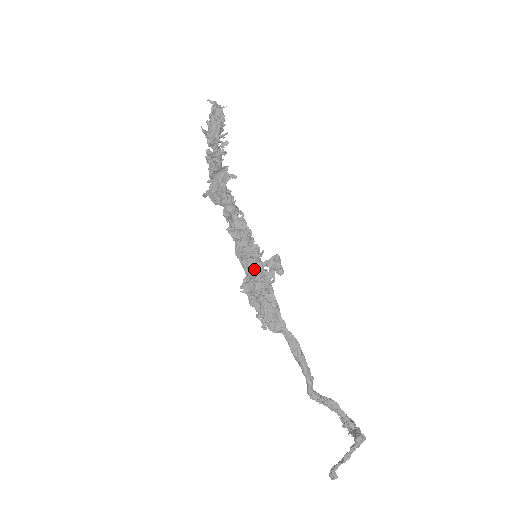
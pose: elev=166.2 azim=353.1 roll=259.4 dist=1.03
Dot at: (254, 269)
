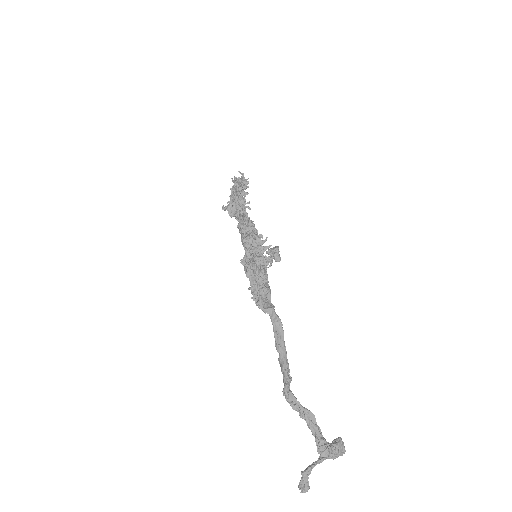
Dot at: (255, 251)
